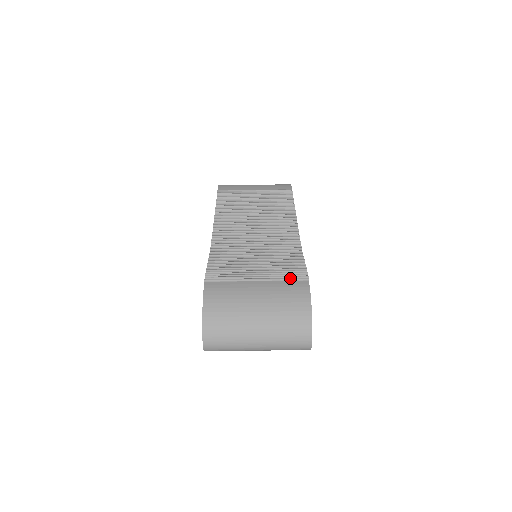
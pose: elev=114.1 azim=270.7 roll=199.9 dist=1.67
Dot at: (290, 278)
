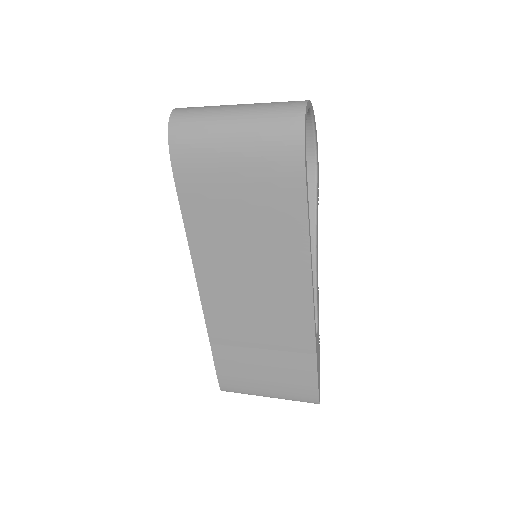
Dot at: occluded
